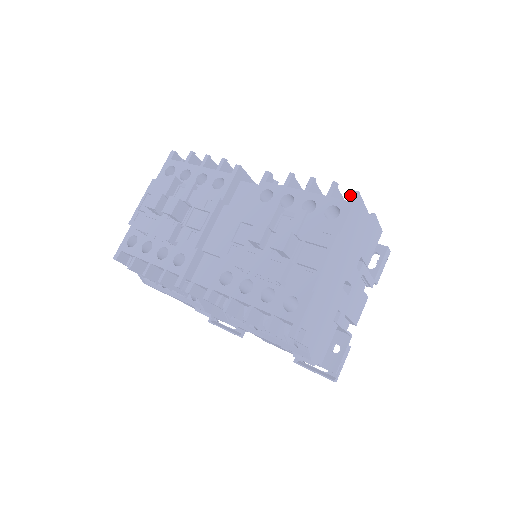
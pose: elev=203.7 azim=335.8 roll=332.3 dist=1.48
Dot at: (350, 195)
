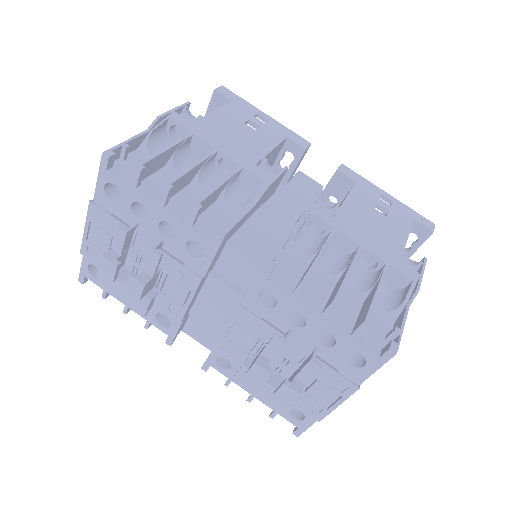
Dot at: (384, 353)
